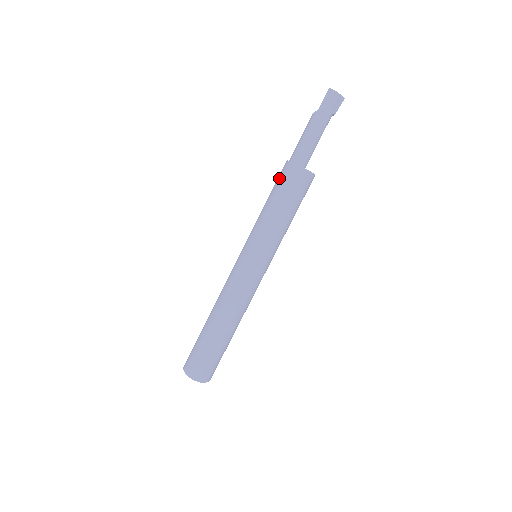
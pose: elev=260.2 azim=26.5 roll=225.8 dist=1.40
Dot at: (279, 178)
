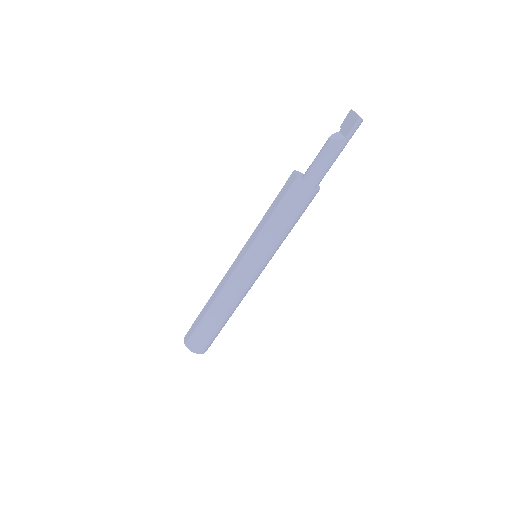
Dot at: (295, 200)
